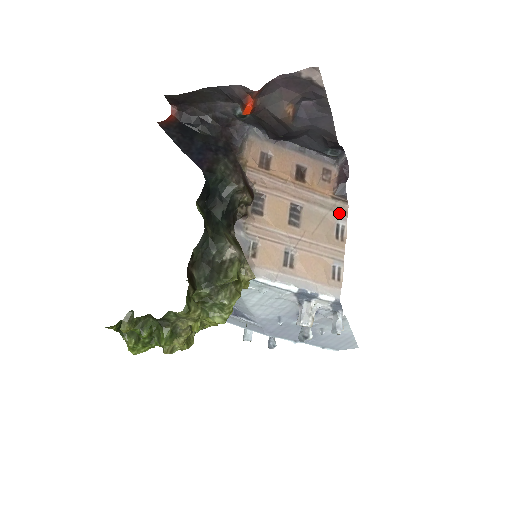
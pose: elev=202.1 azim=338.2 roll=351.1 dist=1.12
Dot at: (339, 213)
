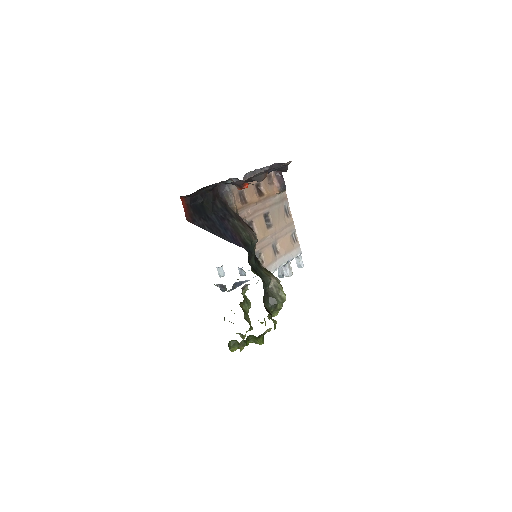
Dot at: (284, 200)
